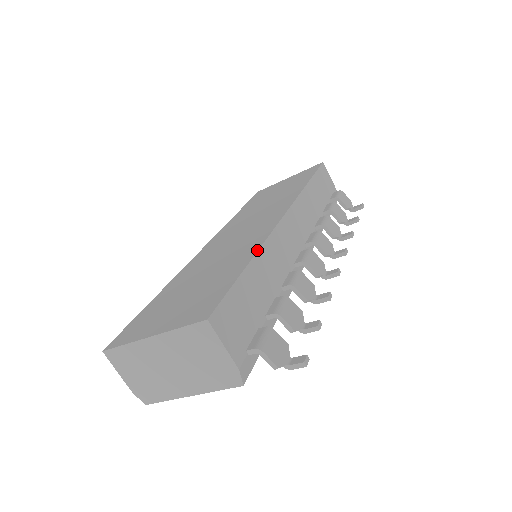
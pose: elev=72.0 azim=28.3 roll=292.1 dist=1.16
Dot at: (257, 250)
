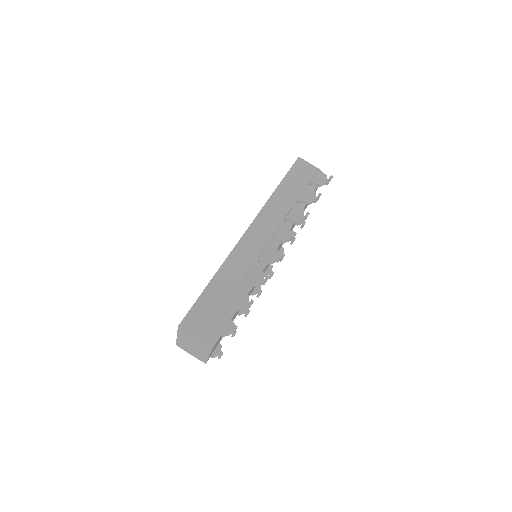
Dot at: occluded
